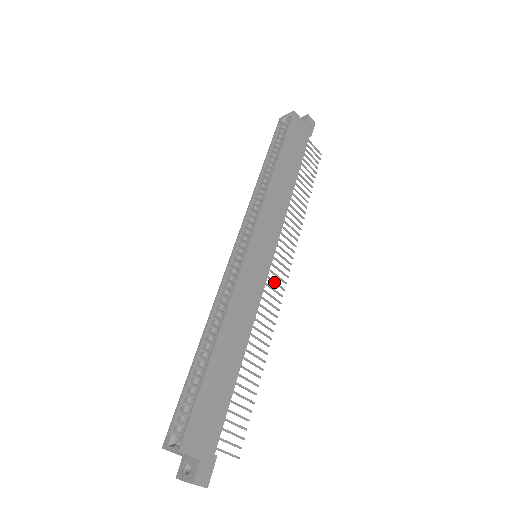
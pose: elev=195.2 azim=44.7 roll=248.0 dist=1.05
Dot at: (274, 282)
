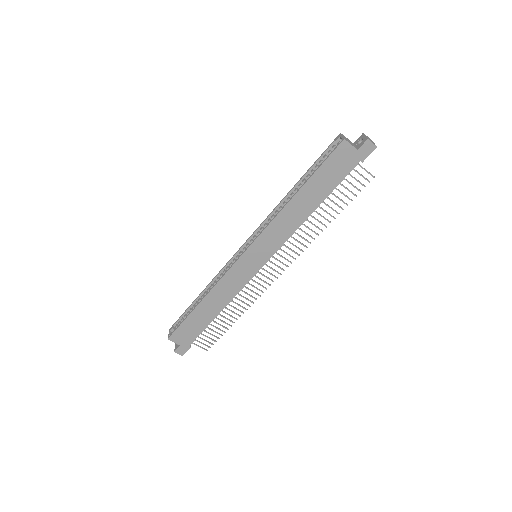
Dot at: (264, 276)
